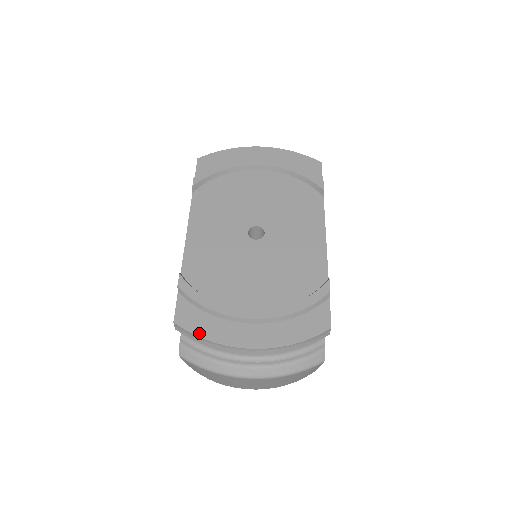
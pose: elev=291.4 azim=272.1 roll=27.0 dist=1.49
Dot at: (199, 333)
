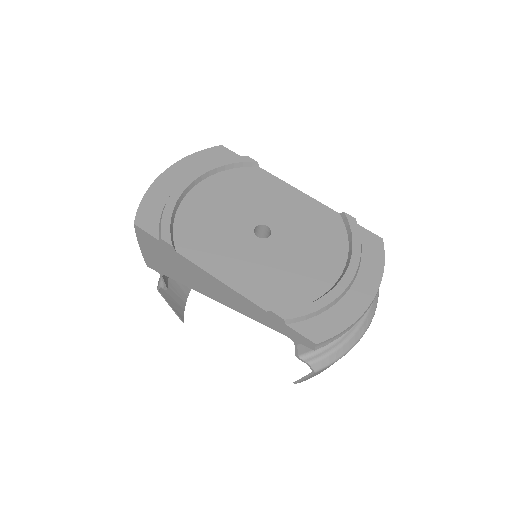
Dot at: (339, 330)
